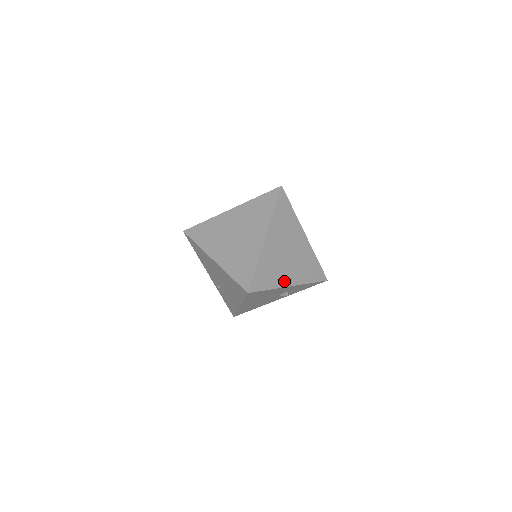
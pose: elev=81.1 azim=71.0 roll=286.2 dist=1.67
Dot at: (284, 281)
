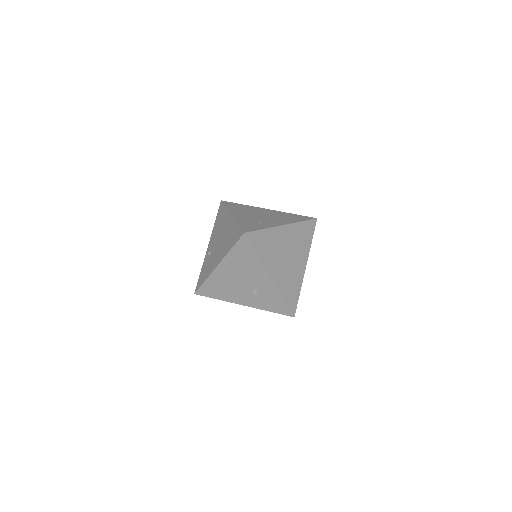
Dot at: (270, 267)
